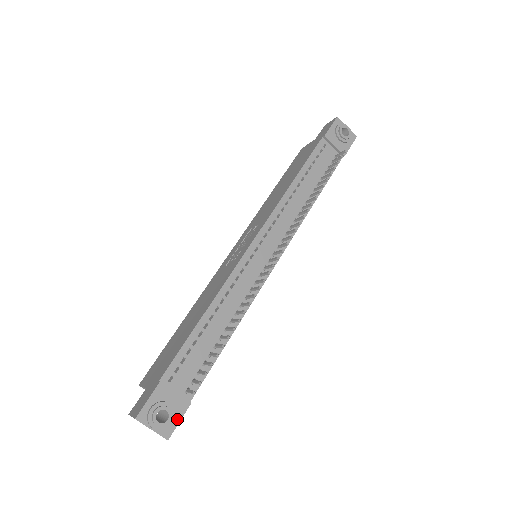
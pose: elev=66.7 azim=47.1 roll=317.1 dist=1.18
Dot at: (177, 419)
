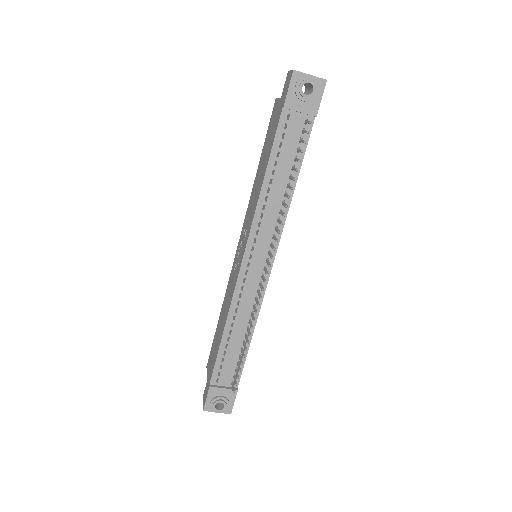
Dot at: (232, 402)
